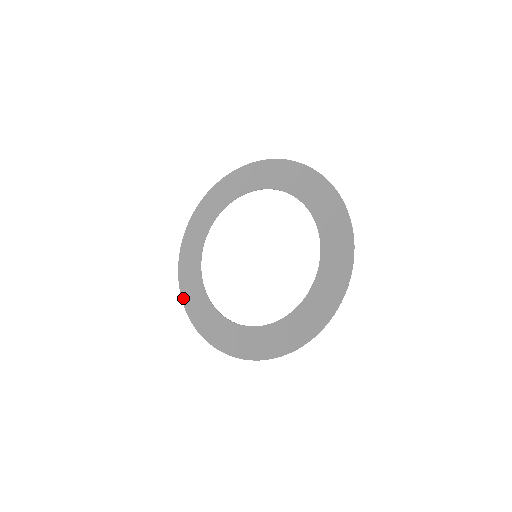
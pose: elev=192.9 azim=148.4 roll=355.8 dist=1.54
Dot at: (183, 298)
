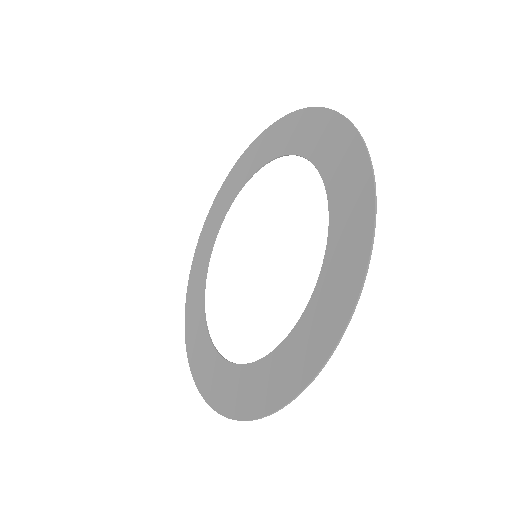
Dot at: (201, 234)
